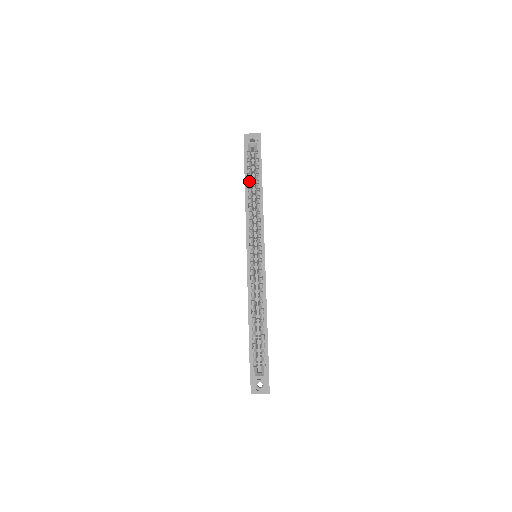
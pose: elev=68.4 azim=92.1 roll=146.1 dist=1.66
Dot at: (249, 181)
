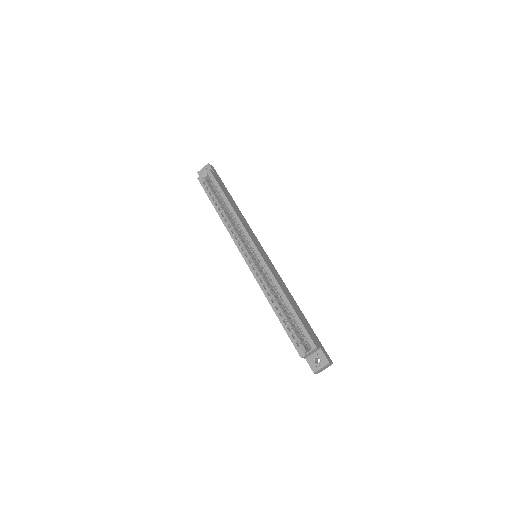
Dot at: (216, 203)
